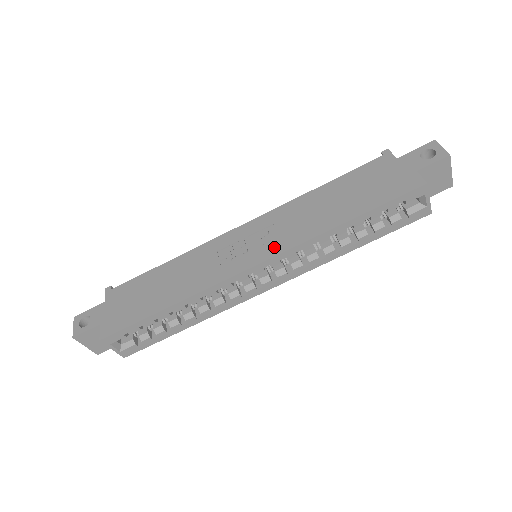
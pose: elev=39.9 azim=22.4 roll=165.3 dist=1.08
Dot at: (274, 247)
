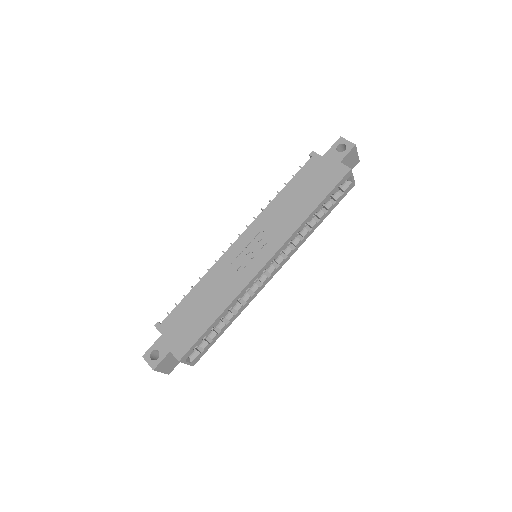
Dot at: (272, 246)
